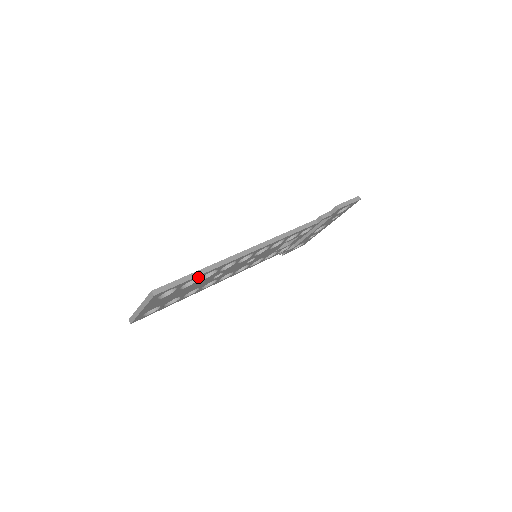
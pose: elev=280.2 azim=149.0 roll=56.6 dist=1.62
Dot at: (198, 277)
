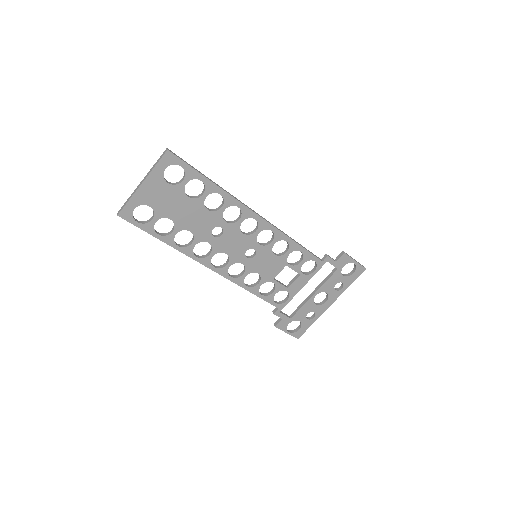
Dot at: (206, 185)
